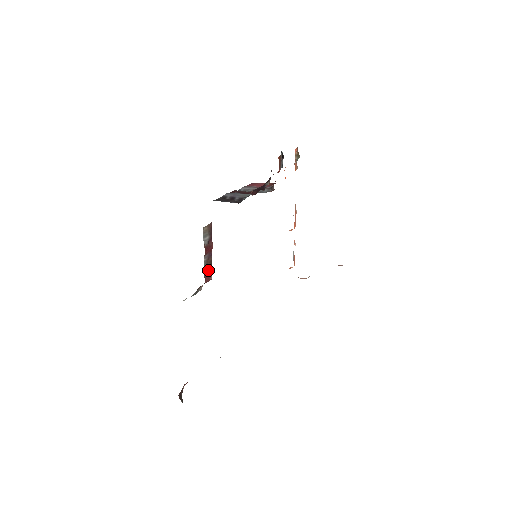
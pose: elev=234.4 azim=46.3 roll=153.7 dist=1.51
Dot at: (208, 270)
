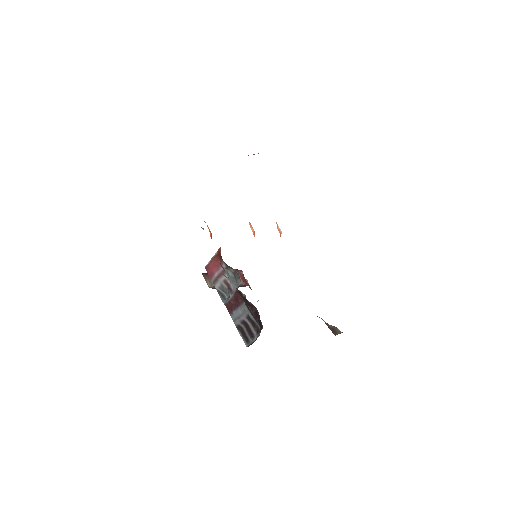
Dot at: occluded
